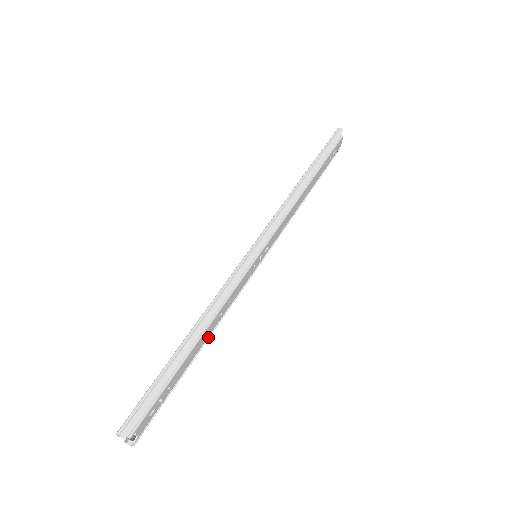
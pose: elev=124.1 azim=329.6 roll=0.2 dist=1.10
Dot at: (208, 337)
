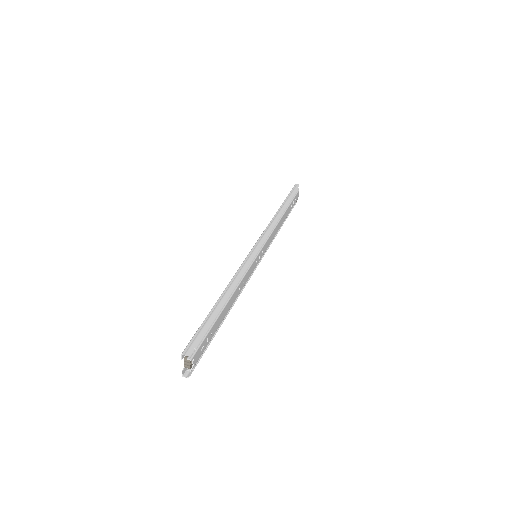
Dot at: (231, 306)
